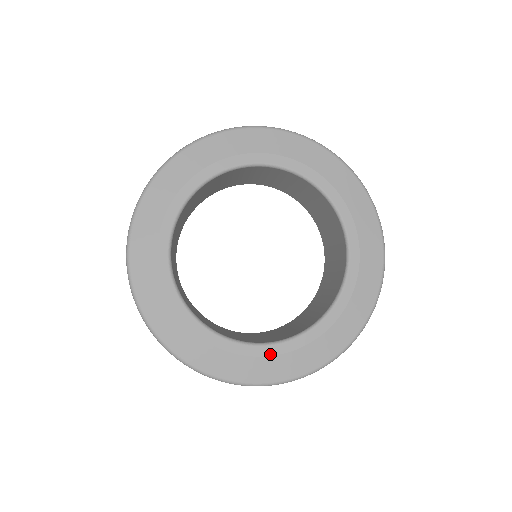
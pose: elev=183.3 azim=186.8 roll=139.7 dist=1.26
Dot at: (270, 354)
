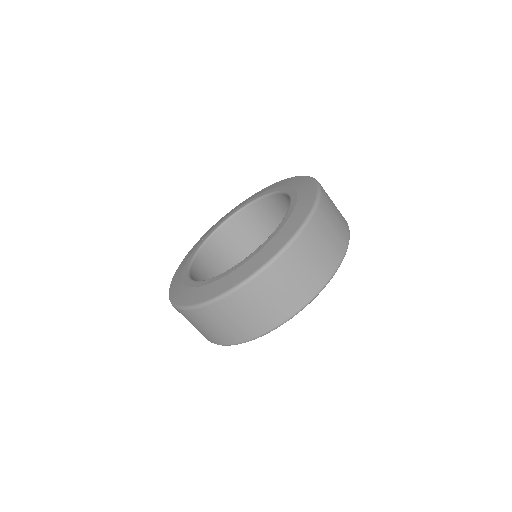
Dot at: (226, 275)
